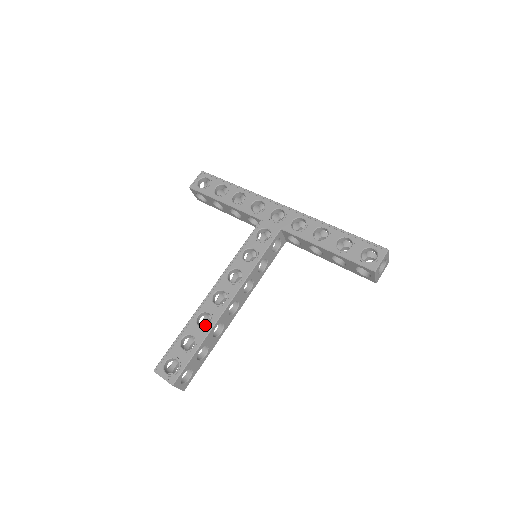
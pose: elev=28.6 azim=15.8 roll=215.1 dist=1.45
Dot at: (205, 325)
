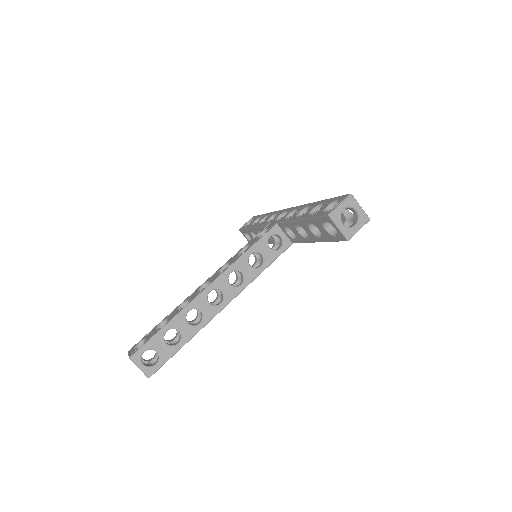
Dot at: (195, 322)
